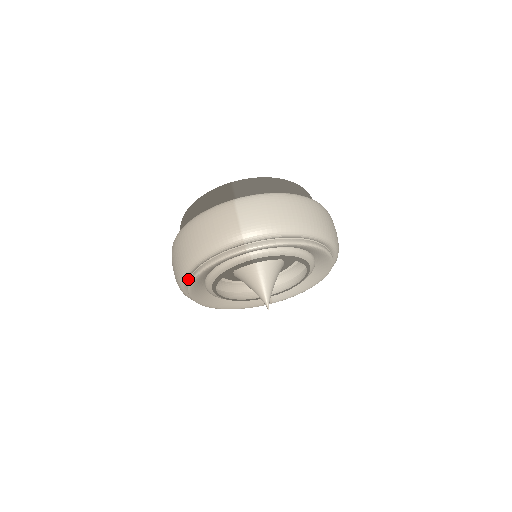
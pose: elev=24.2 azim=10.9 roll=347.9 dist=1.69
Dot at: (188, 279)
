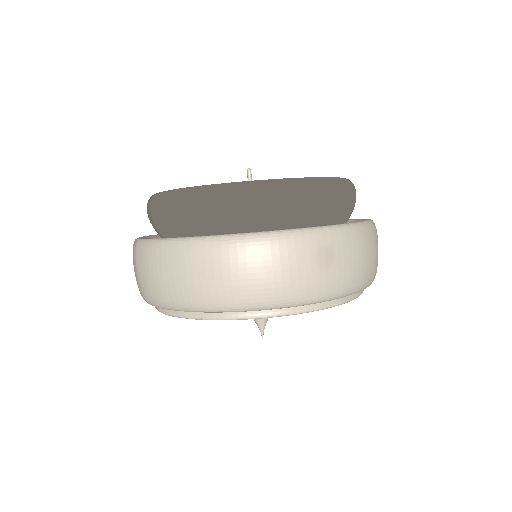
Dot at: occluded
